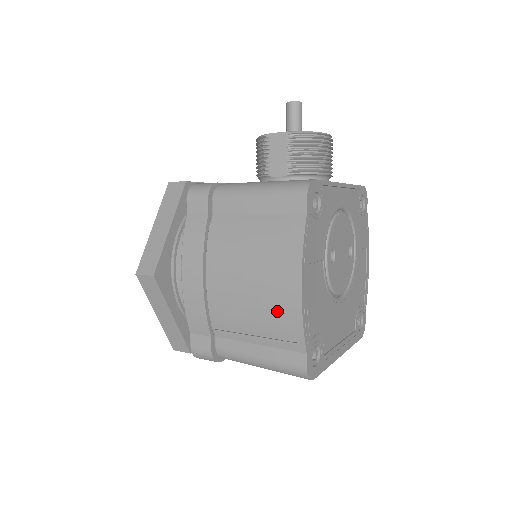
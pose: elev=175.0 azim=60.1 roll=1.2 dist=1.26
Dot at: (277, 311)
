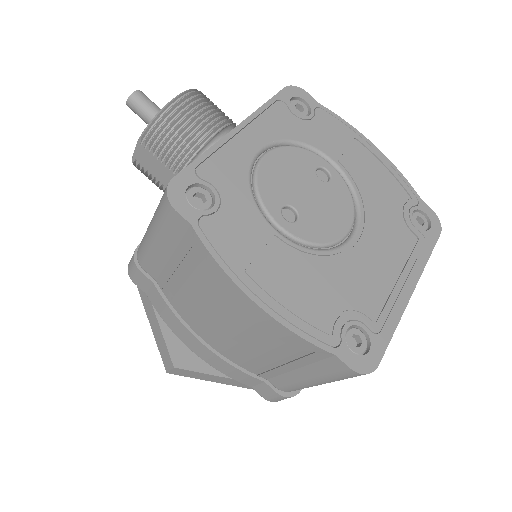
Dot at: (268, 336)
